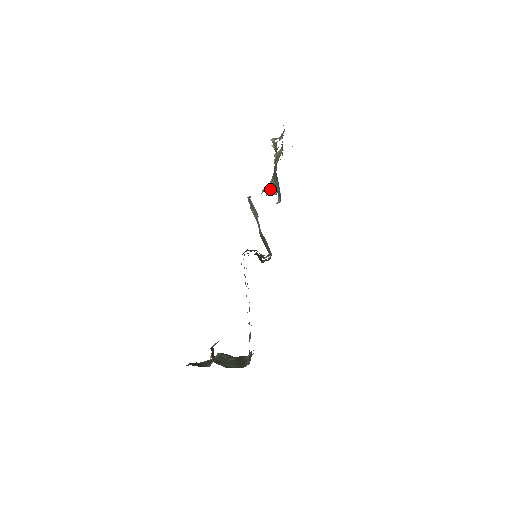
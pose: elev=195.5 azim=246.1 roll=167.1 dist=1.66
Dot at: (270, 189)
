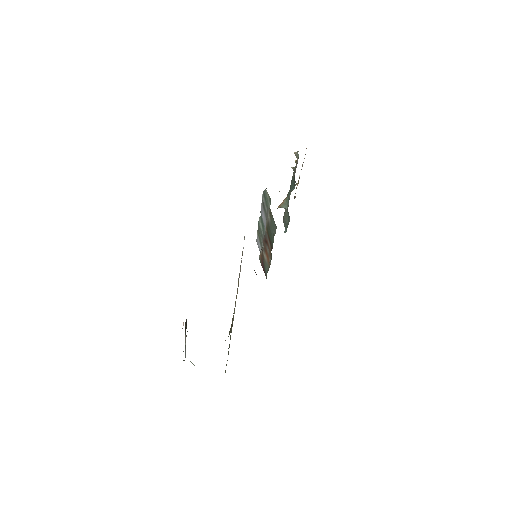
Dot at: occluded
